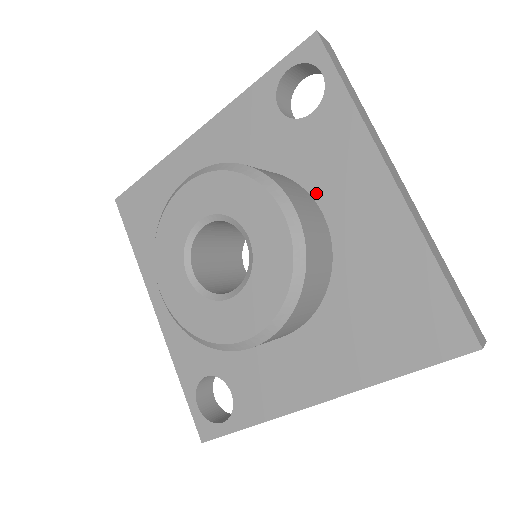
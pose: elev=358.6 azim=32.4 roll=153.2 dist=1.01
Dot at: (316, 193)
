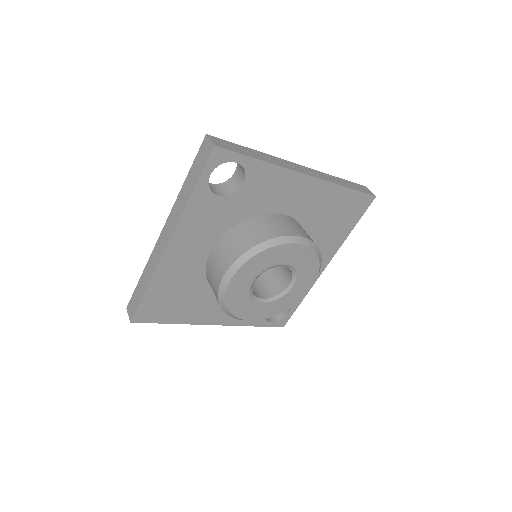
Dot at: (273, 210)
